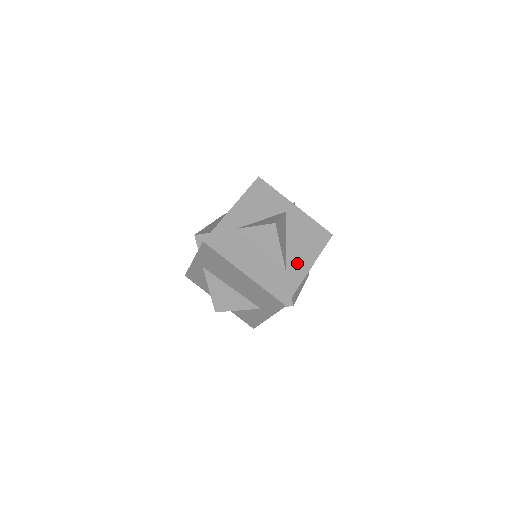
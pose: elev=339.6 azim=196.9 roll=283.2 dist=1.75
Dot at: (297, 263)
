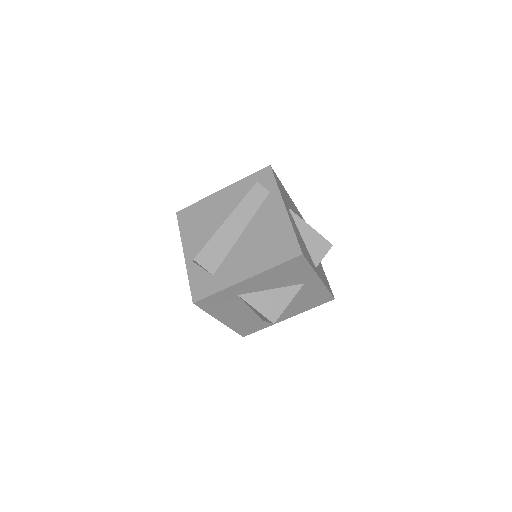
Dot at: occluded
